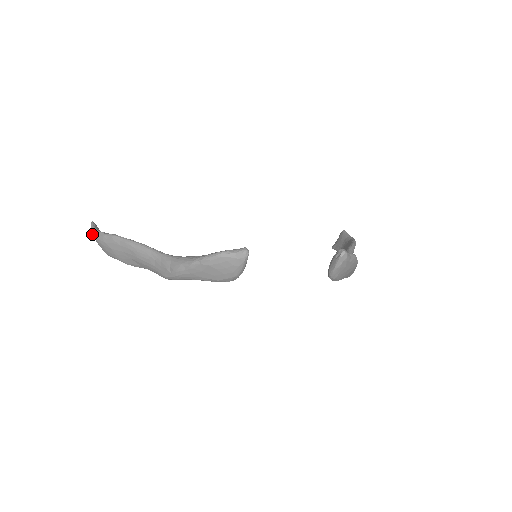
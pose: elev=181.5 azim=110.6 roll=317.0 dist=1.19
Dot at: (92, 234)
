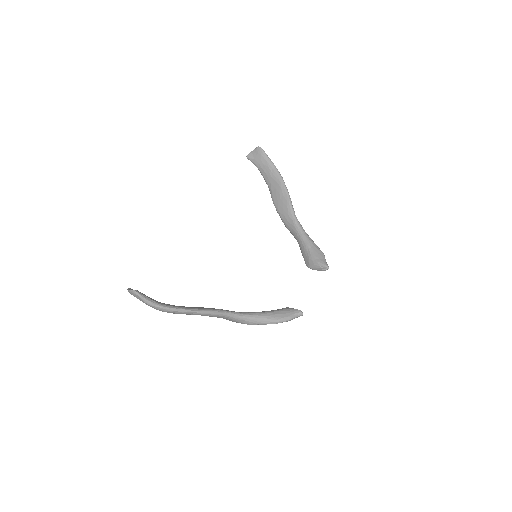
Dot at: (146, 304)
